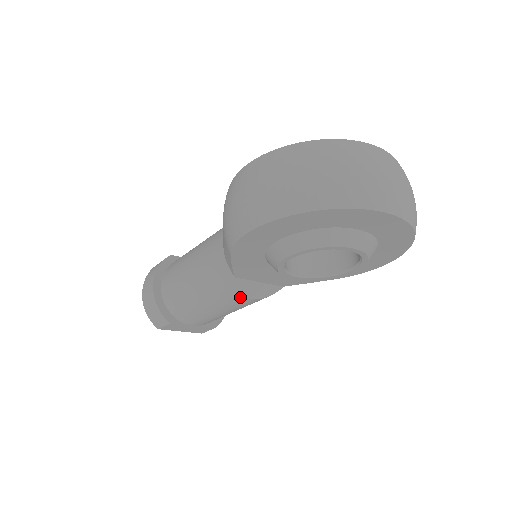
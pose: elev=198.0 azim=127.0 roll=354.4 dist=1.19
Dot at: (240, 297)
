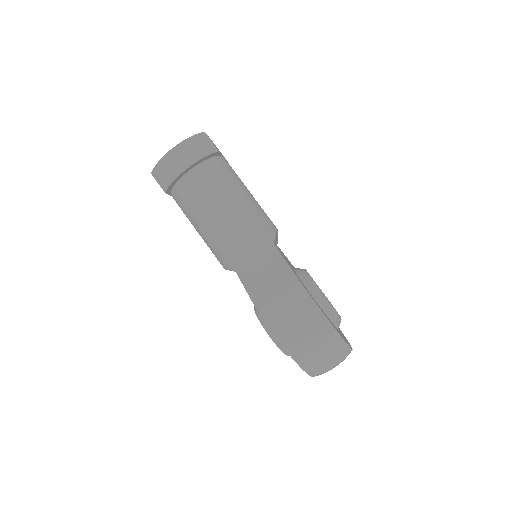
Dot at: (222, 265)
